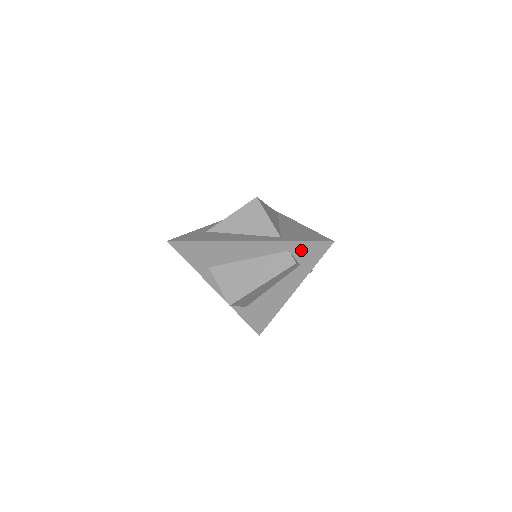
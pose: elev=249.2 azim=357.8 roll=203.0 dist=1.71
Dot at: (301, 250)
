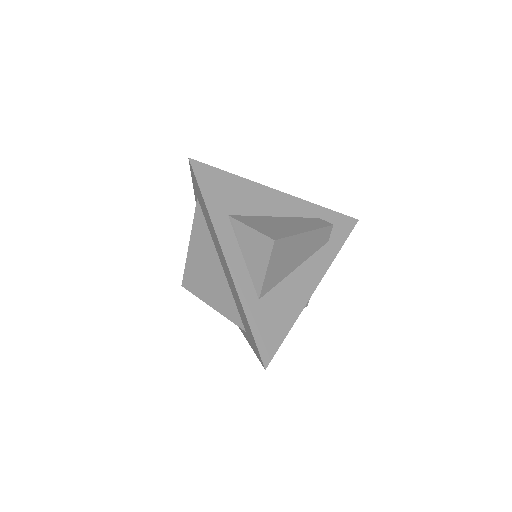
Dot at: (330, 221)
